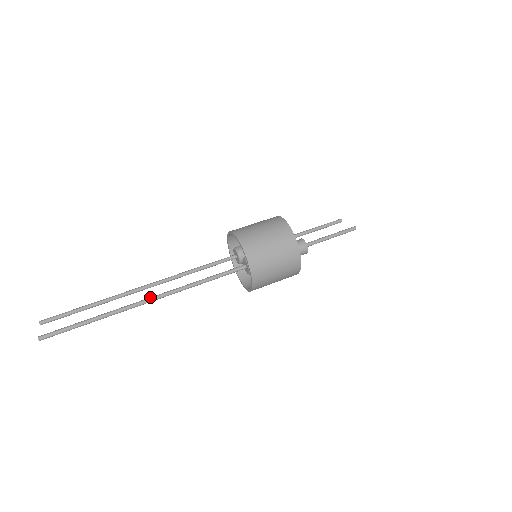
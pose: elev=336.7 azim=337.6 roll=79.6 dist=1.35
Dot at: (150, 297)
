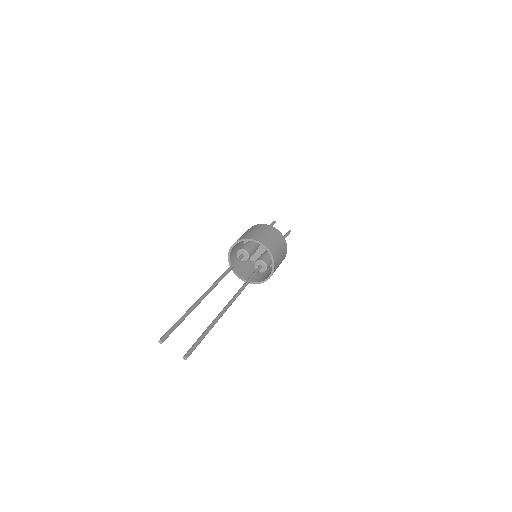
Dot at: (230, 302)
